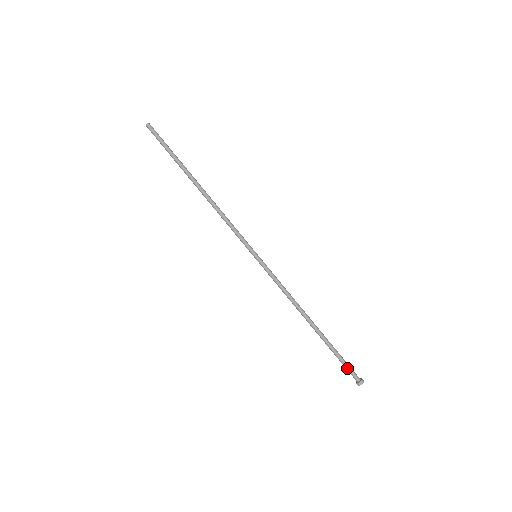
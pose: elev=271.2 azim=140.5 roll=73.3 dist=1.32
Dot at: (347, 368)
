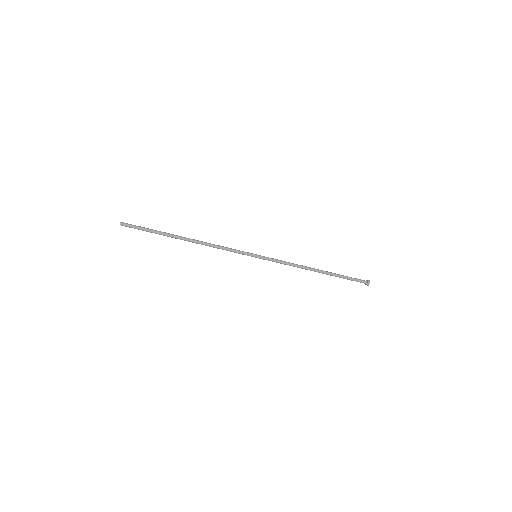
Dot at: occluded
